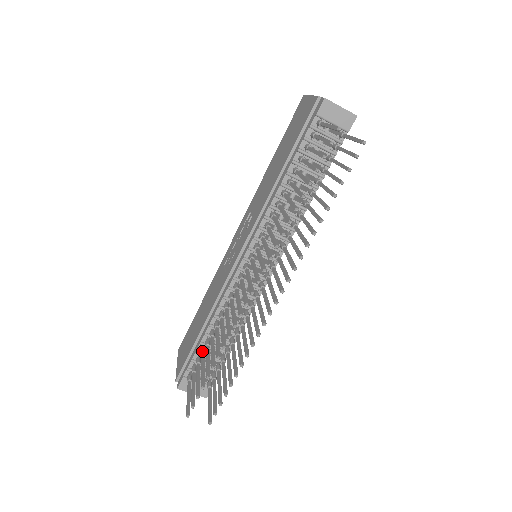
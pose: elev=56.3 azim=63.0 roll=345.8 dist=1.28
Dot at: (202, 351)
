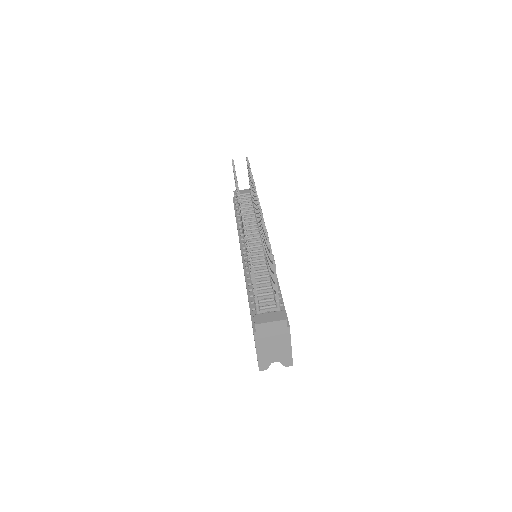
Dot at: (252, 286)
